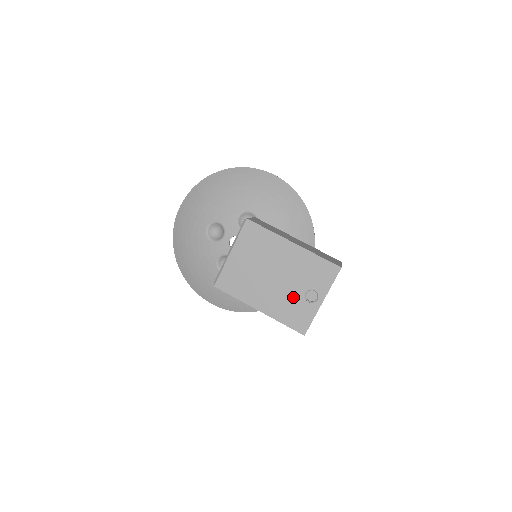
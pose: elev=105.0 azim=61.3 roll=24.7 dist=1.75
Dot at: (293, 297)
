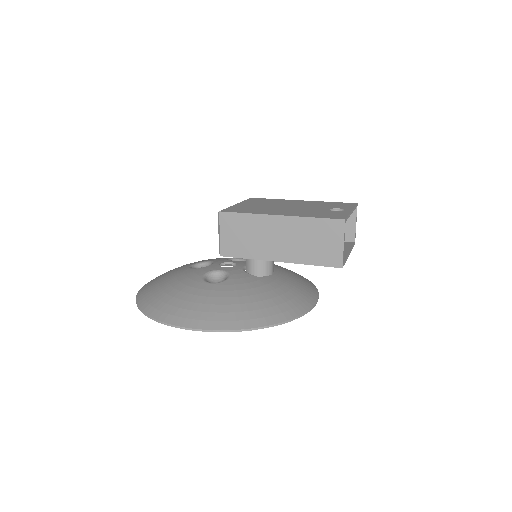
Dot at: (317, 211)
